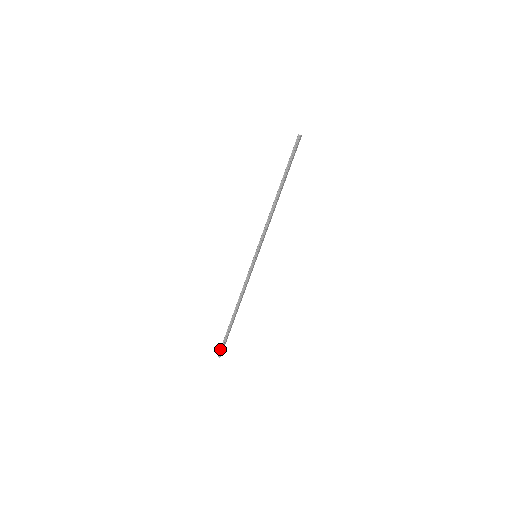
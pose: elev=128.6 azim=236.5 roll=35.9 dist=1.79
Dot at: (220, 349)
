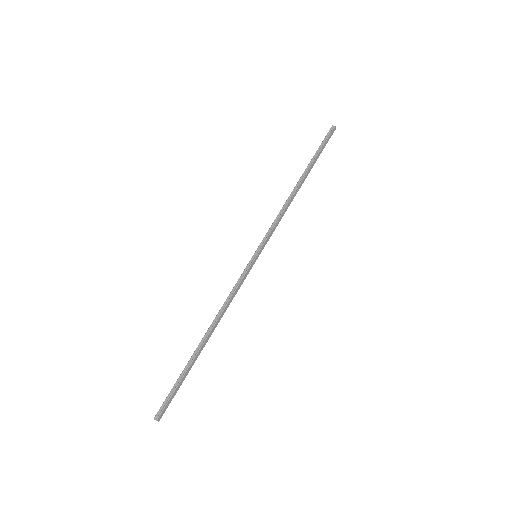
Dot at: (162, 404)
